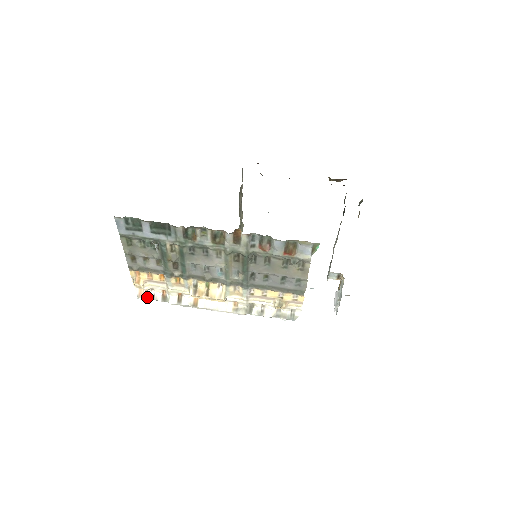
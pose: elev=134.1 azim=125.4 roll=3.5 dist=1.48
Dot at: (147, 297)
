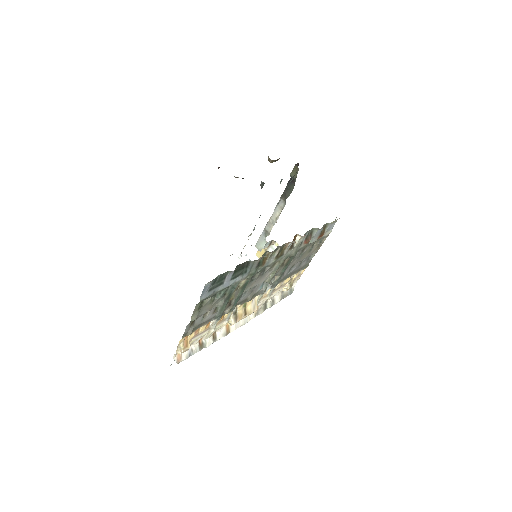
Dot at: (186, 357)
